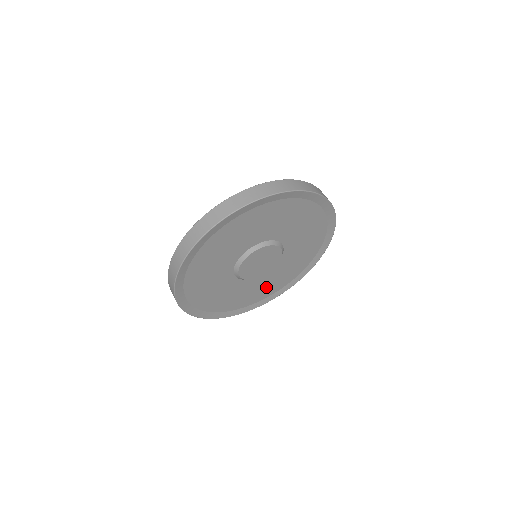
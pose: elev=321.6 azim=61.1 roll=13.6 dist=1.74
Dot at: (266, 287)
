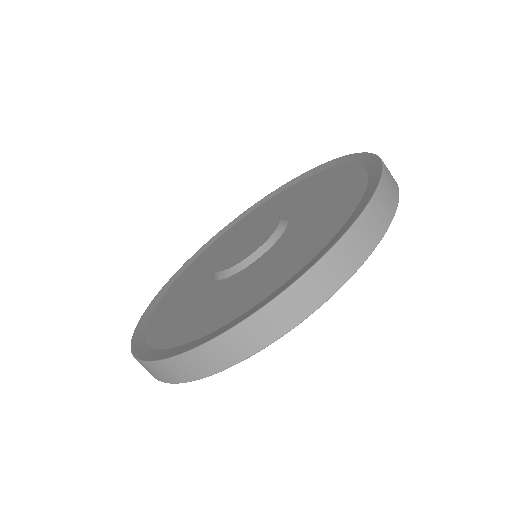
Dot at: occluded
